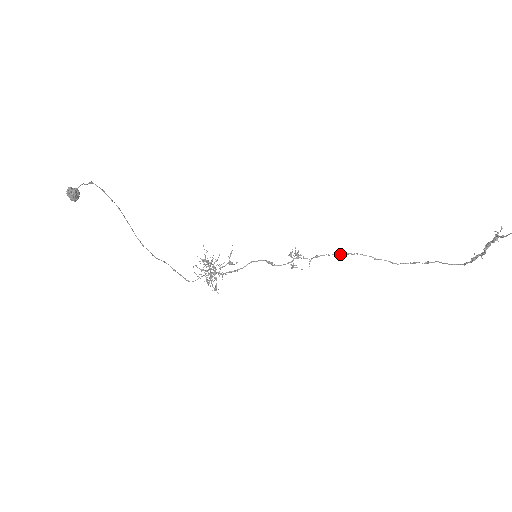
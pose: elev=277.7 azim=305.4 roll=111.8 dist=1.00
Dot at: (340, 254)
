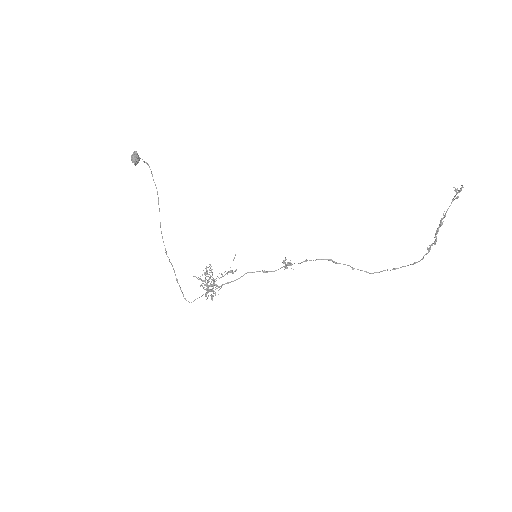
Dot at: occluded
